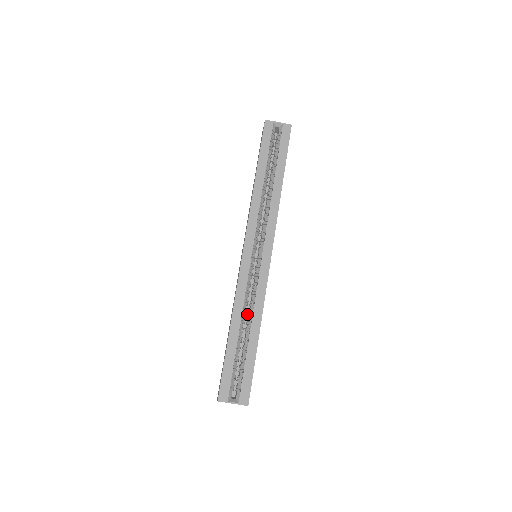
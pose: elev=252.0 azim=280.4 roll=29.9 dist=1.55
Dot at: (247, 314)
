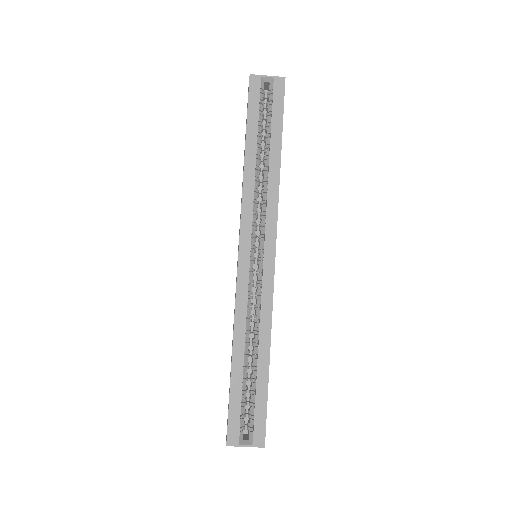
Dot at: (252, 330)
